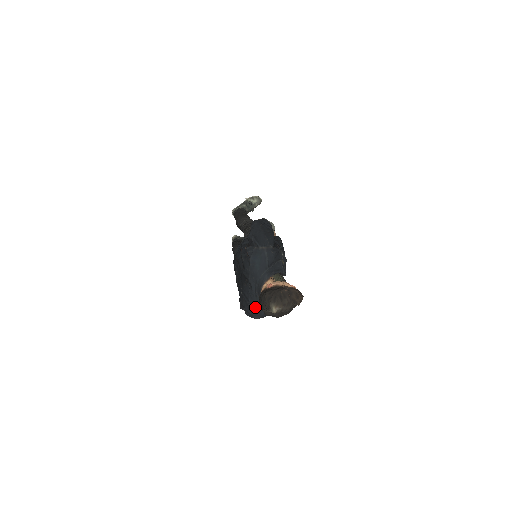
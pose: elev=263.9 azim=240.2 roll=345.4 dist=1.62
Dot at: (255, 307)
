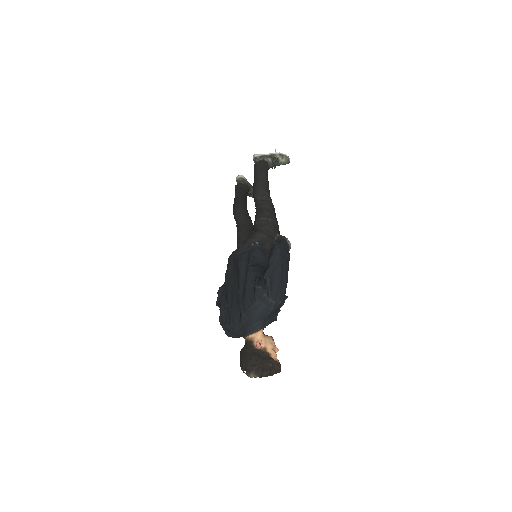
Dot at: (232, 332)
